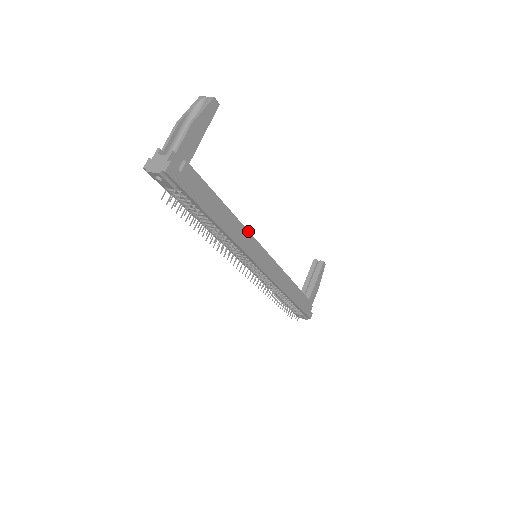
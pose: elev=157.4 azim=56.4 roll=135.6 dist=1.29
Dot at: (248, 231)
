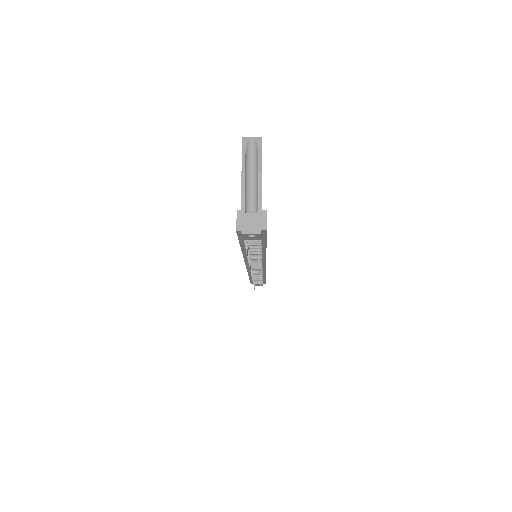
Dot at: occluded
